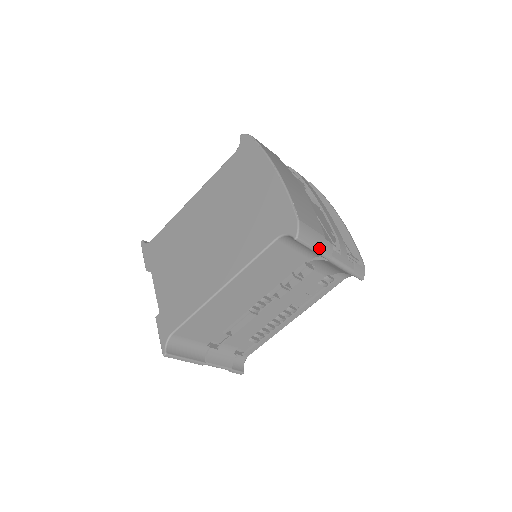
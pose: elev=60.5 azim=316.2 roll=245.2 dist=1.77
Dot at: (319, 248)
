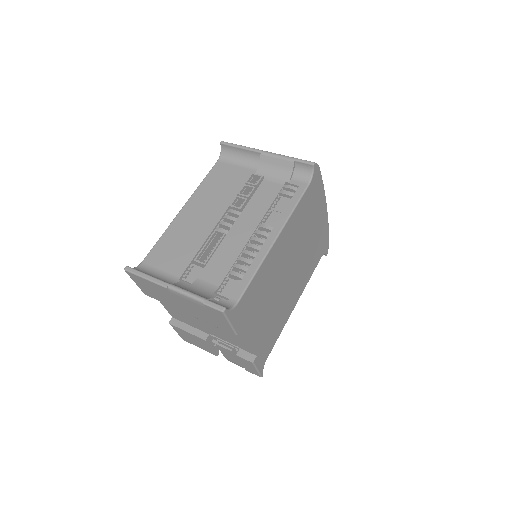
Dot at: (247, 147)
